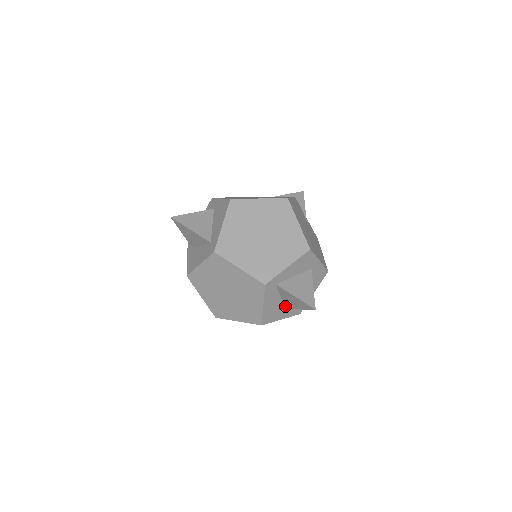
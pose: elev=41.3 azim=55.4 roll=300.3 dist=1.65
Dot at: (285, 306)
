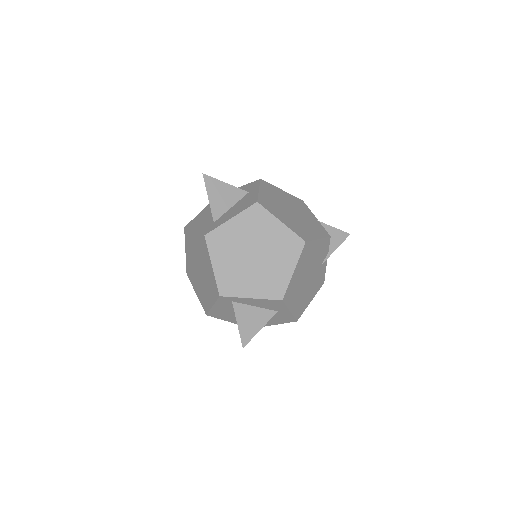
Dot at: occluded
